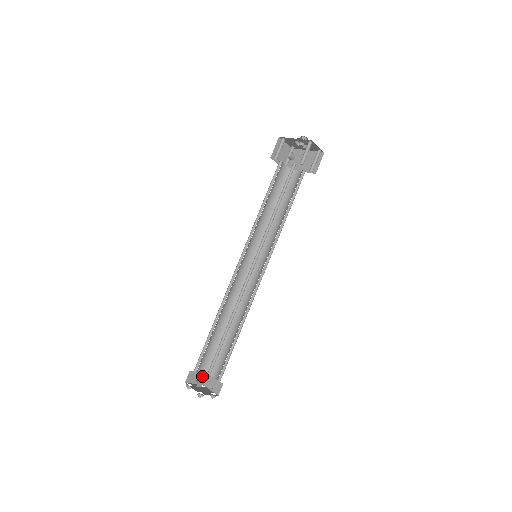
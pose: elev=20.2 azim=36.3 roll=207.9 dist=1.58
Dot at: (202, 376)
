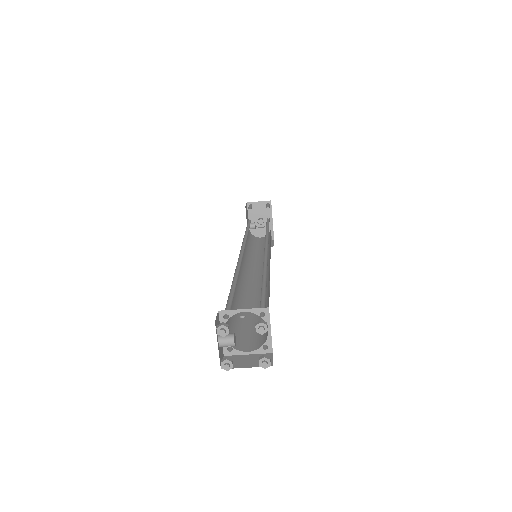
Dot at: occluded
